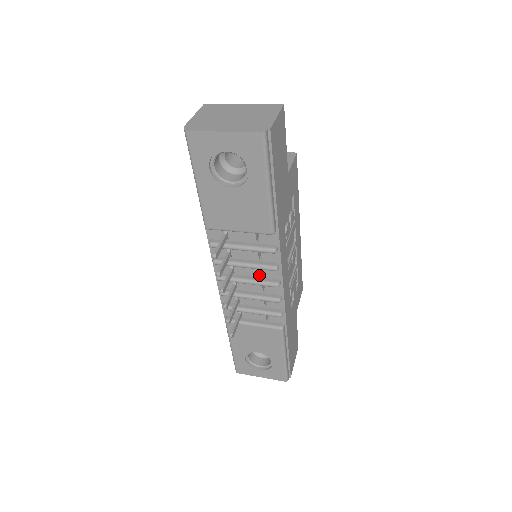
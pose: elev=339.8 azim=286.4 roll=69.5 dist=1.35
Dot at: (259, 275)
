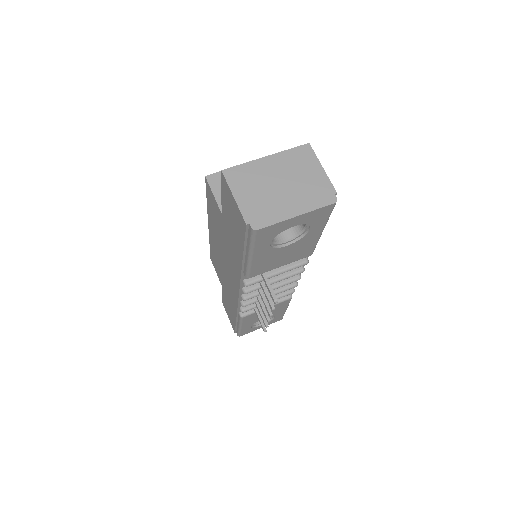
Dot at: occluded
